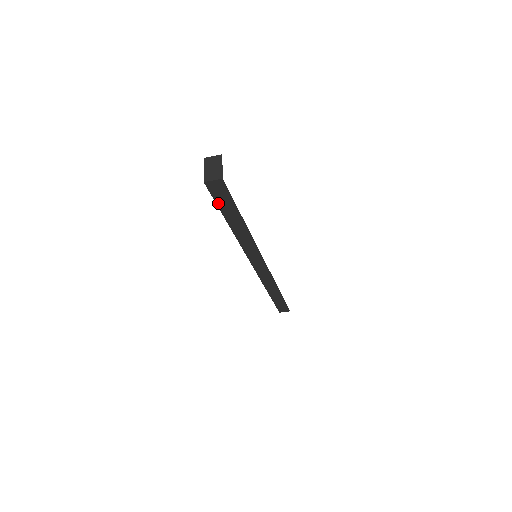
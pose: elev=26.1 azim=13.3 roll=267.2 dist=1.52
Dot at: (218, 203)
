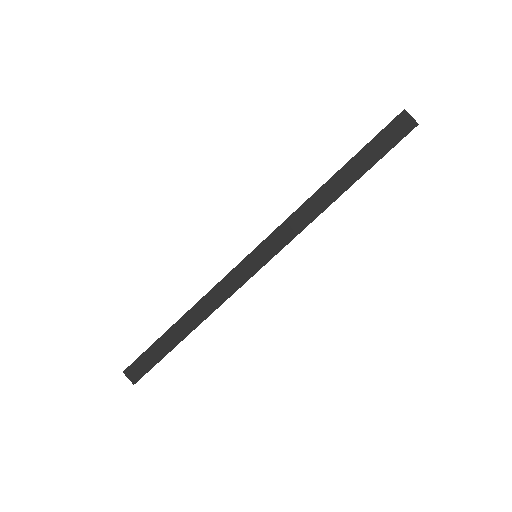
Dot at: (373, 141)
